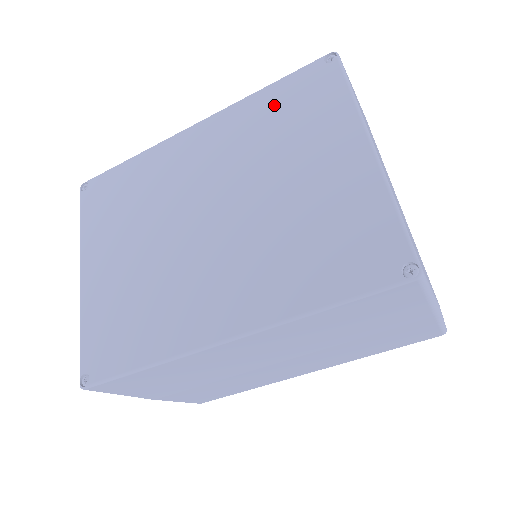
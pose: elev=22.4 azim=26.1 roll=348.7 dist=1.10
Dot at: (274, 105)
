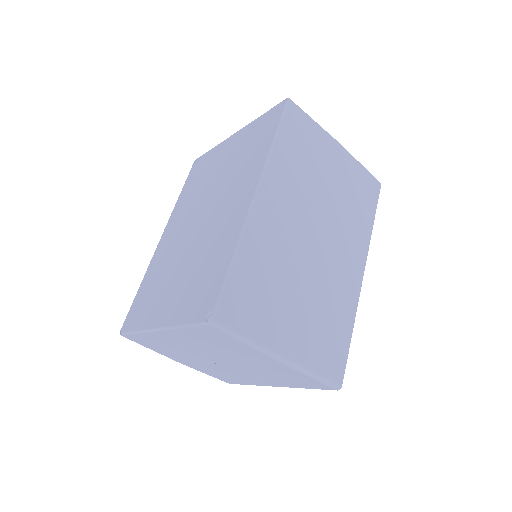
Dot at: (189, 187)
